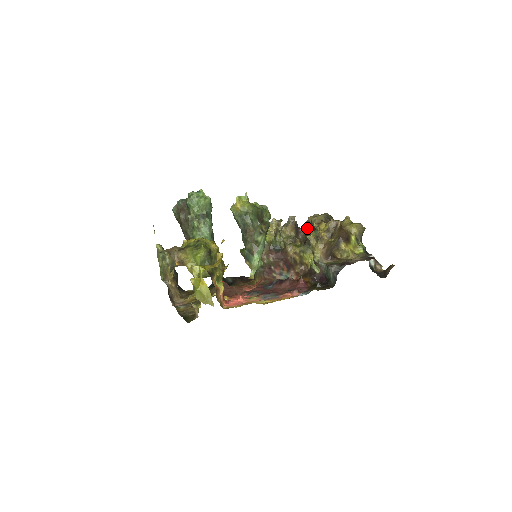
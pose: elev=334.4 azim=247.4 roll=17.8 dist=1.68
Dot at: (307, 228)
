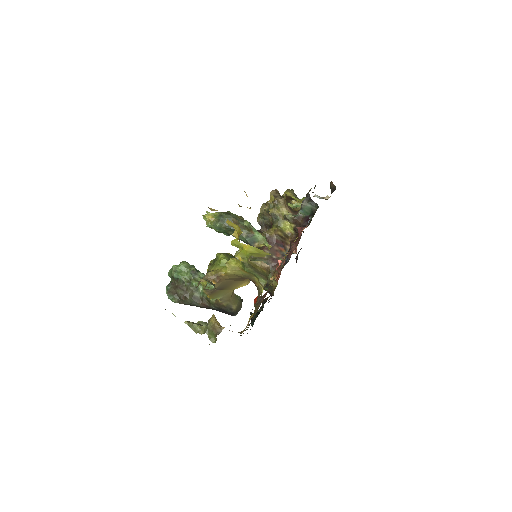
Dot at: (263, 225)
